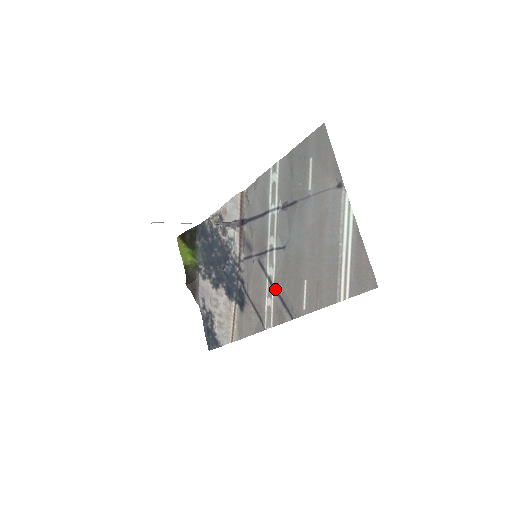
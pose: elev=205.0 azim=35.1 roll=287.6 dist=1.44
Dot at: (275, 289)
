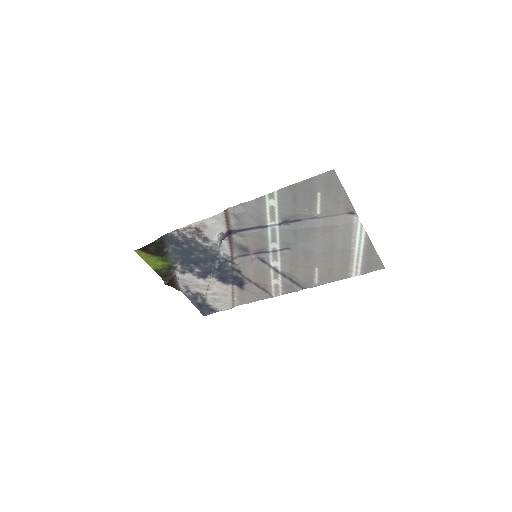
Dot at: (282, 274)
